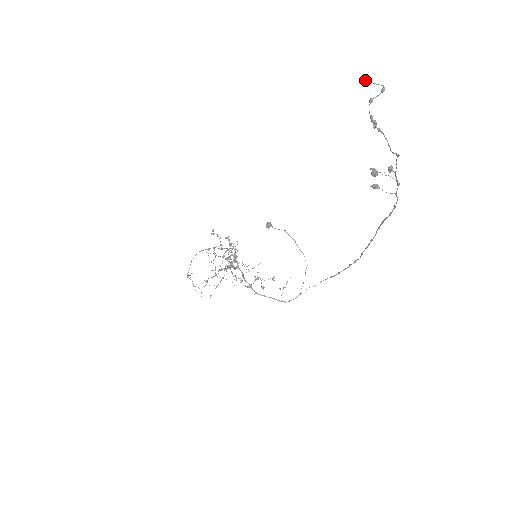
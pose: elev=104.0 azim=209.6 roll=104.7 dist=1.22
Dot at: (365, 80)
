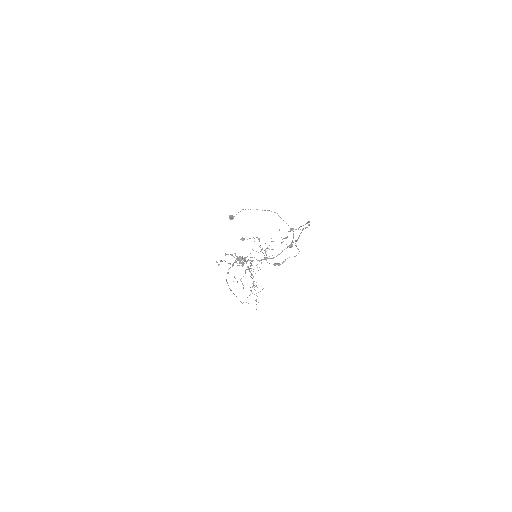
Dot at: (244, 239)
